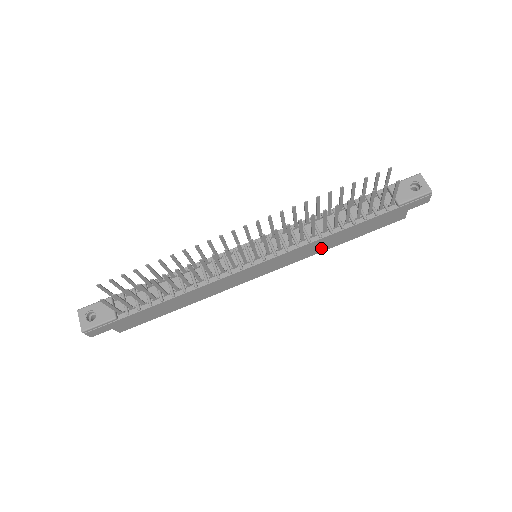
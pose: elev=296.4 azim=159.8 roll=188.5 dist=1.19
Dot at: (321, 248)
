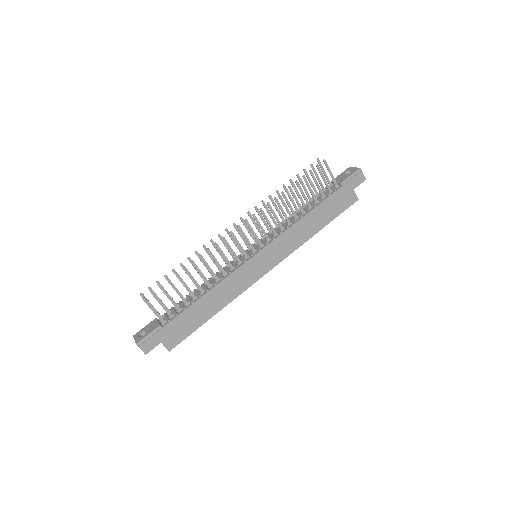
Dot at: (303, 236)
